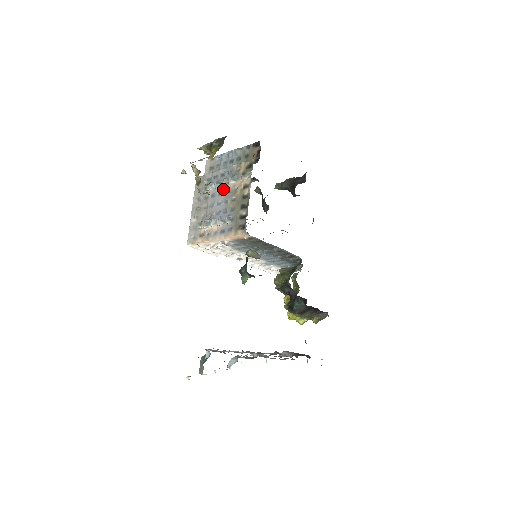
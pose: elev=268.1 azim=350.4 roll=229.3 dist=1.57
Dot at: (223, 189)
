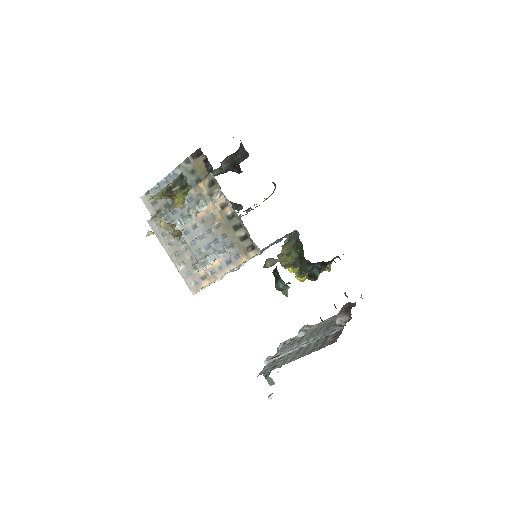
Dot at: (195, 221)
